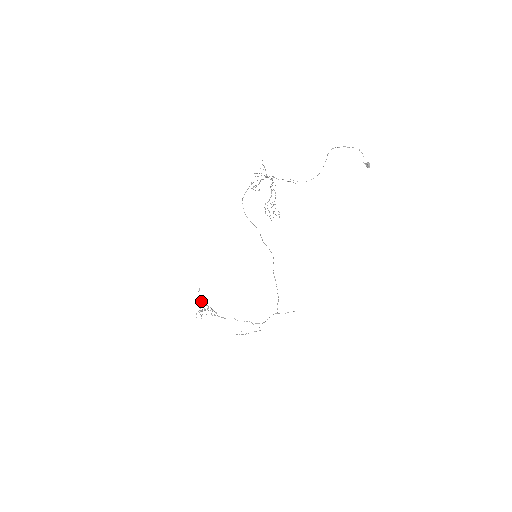
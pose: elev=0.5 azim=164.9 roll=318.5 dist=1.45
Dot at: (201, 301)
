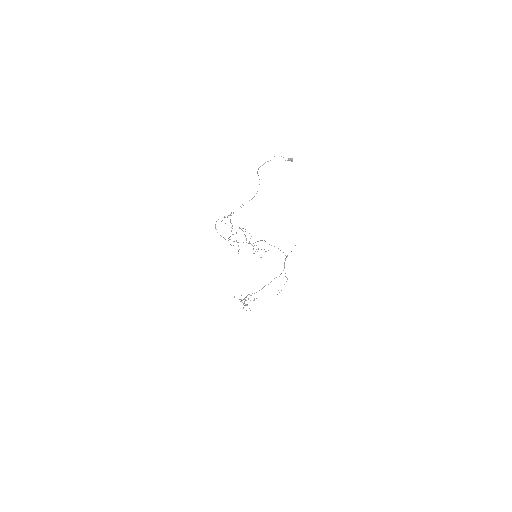
Dot at: (241, 301)
